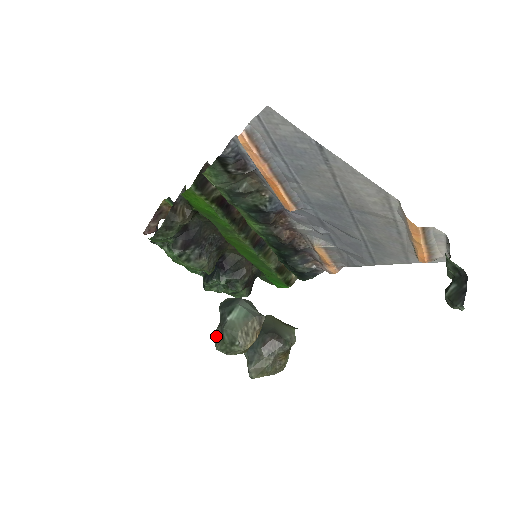
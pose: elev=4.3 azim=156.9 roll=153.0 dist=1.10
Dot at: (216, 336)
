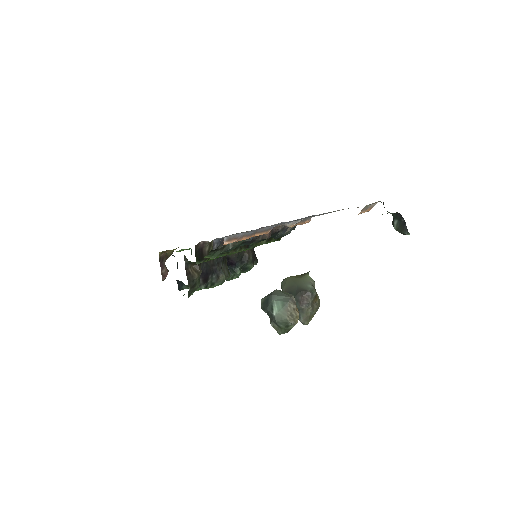
Dot at: (274, 327)
